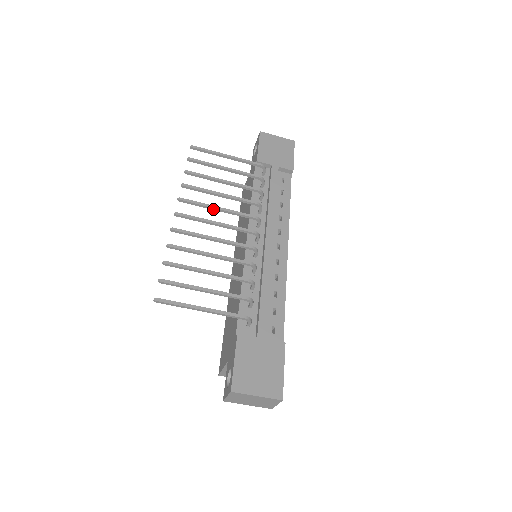
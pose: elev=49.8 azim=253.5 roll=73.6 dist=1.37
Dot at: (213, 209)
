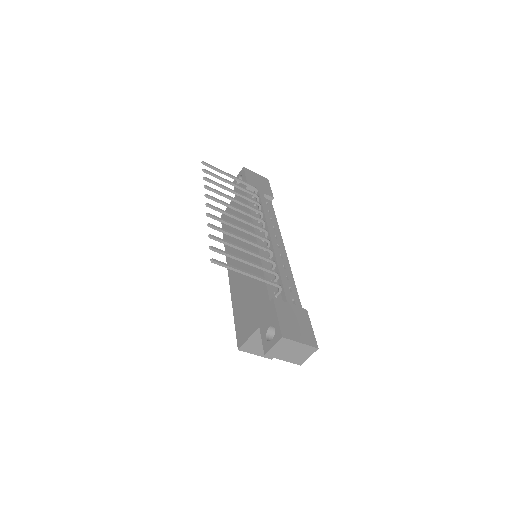
Dot at: (231, 208)
